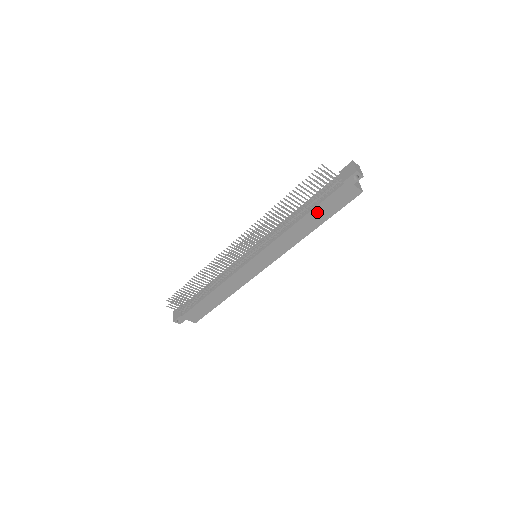
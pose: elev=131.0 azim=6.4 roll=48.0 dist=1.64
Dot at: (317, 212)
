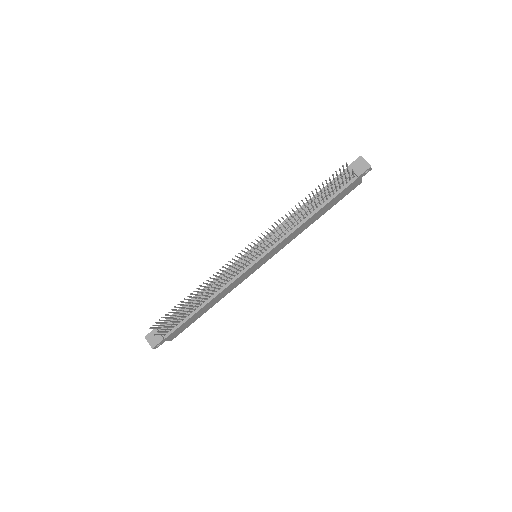
Dot at: (327, 205)
